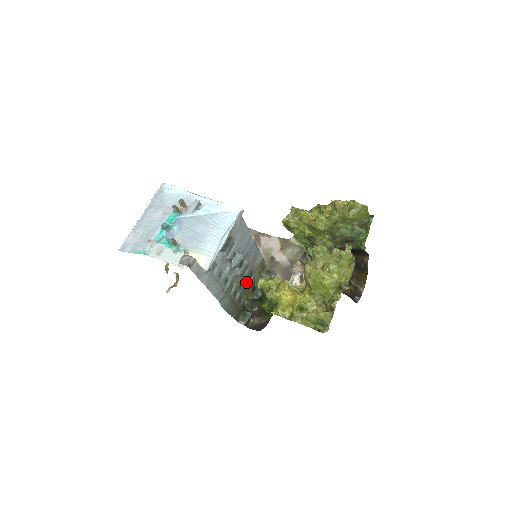
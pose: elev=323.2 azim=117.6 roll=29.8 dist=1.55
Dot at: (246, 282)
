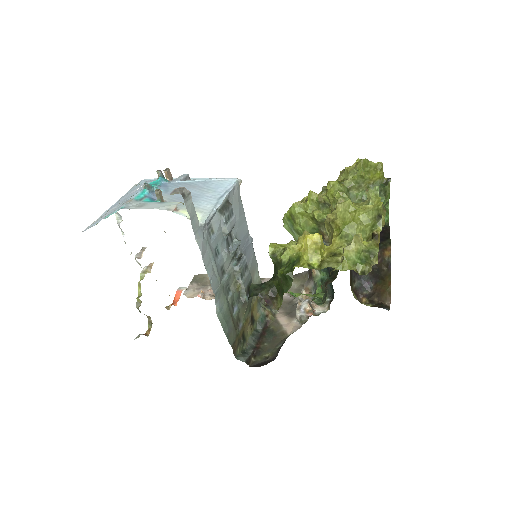
Dot at: (245, 291)
